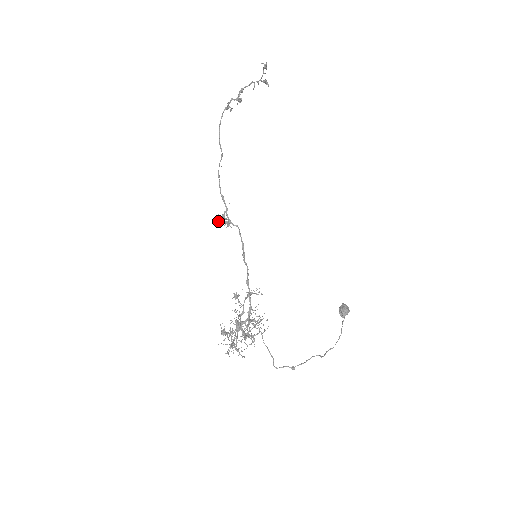
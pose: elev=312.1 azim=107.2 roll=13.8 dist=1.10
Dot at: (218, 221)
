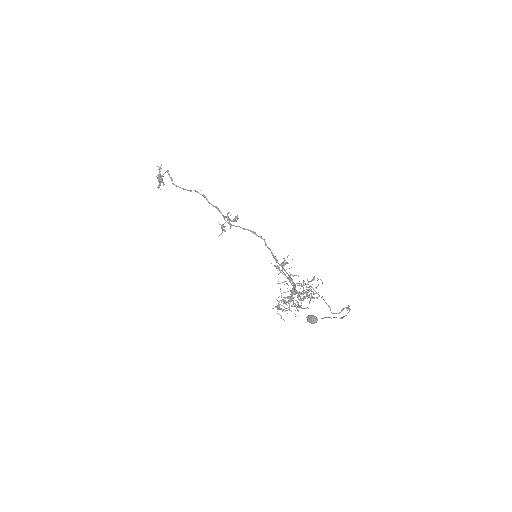
Dot at: (231, 214)
